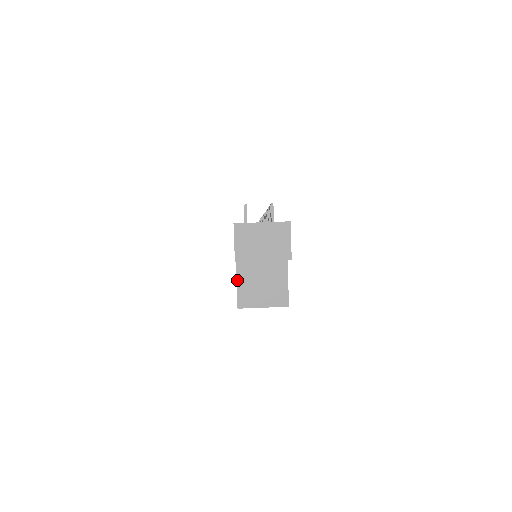
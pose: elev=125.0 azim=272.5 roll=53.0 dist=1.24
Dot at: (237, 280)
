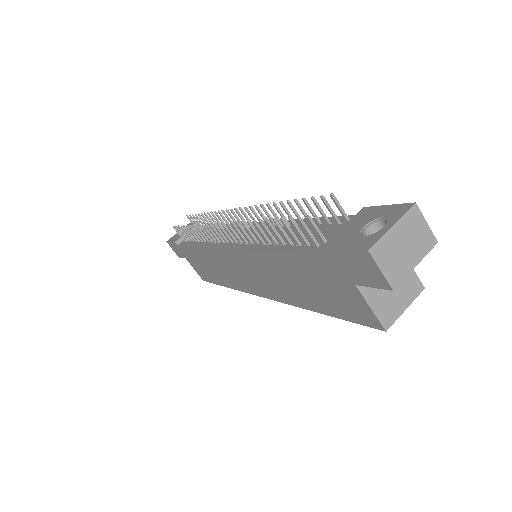
Dot at: (369, 304)
